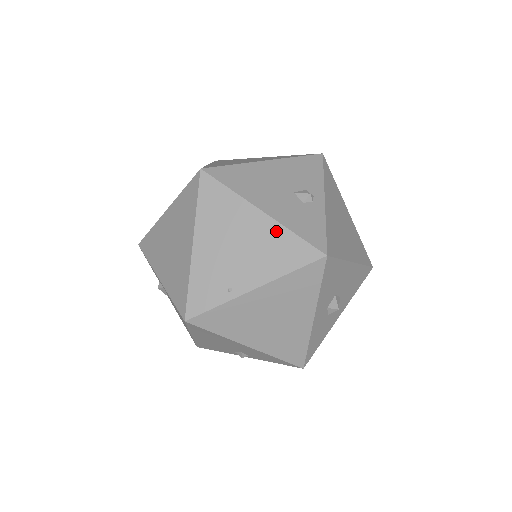
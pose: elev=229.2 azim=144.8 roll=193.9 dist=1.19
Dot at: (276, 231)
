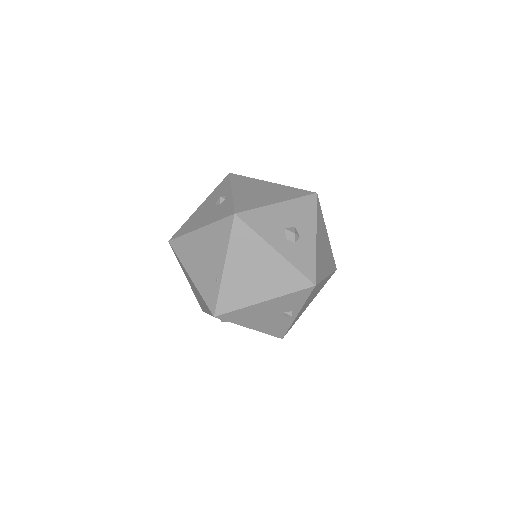
Dot at: (210, 230)
